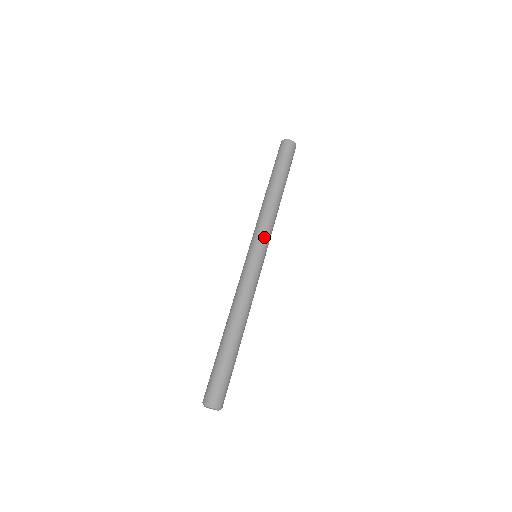
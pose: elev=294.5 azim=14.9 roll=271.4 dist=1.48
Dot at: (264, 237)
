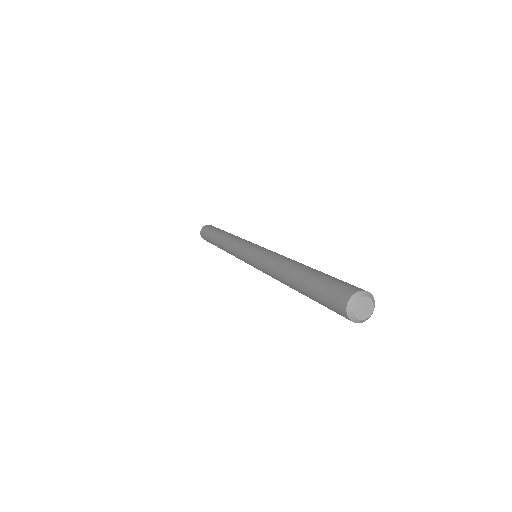
Dot at: (251, 242)
